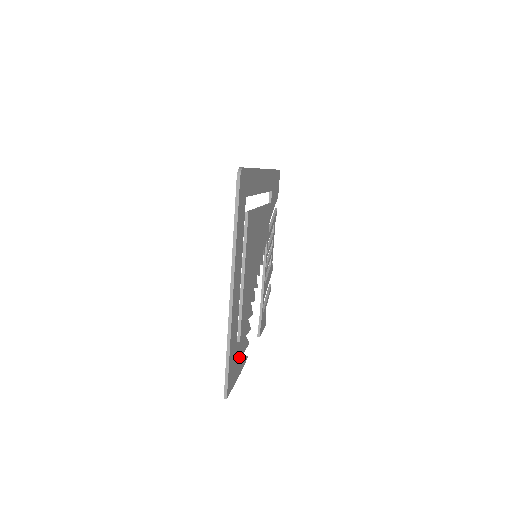
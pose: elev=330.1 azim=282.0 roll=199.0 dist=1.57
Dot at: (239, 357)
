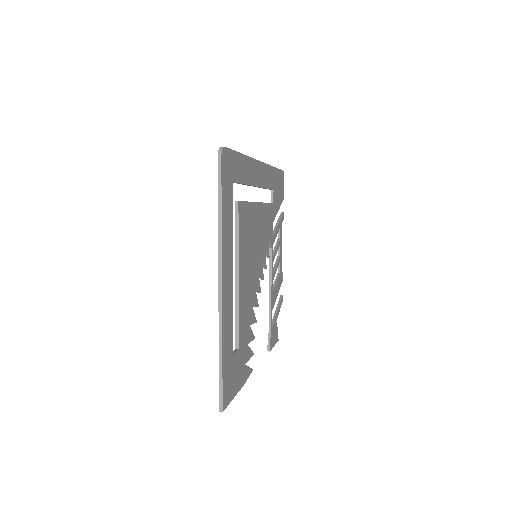
Dot at: (239, 366)
